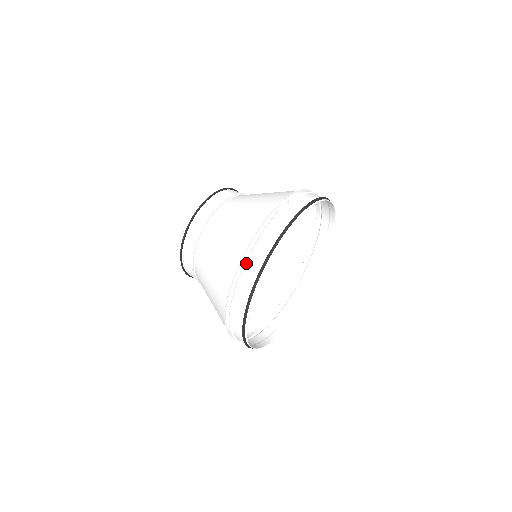
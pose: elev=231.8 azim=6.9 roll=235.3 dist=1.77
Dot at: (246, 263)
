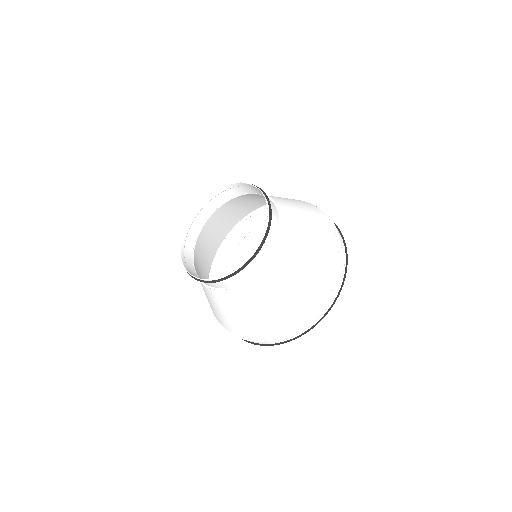
Dot at: (314, 316)
